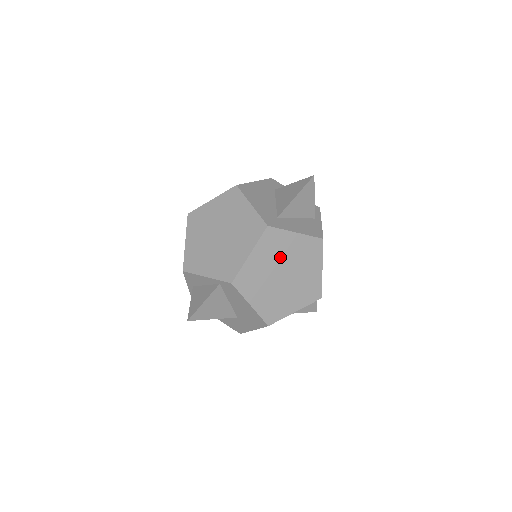
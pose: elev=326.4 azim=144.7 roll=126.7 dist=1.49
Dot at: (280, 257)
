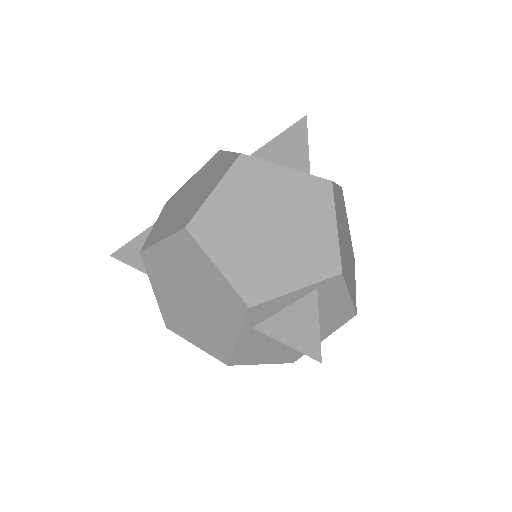
Dot at: (341, 220)
